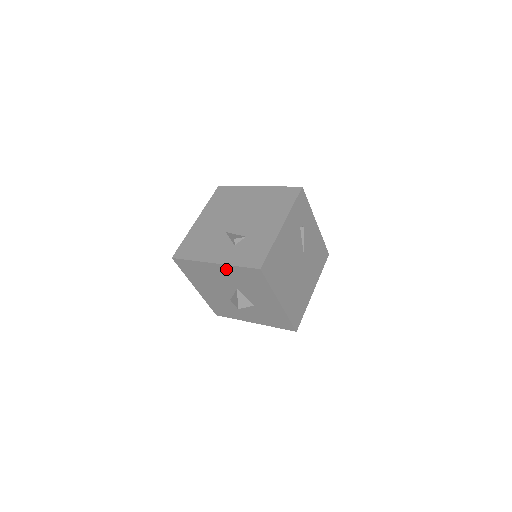
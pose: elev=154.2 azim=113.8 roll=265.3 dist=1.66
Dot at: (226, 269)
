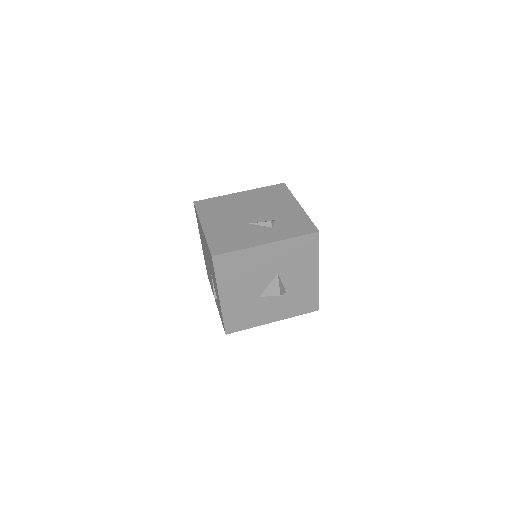
Dot at: (279, 247)
